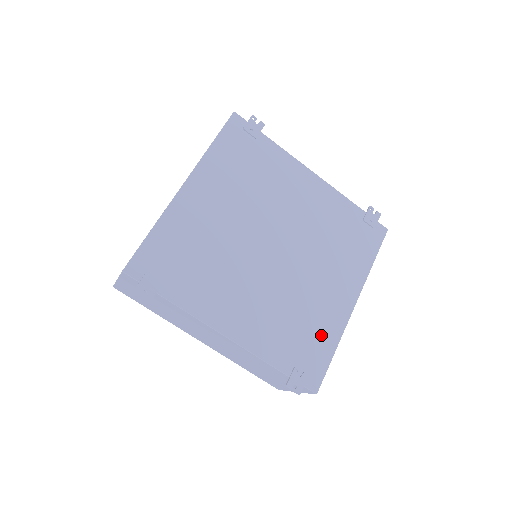
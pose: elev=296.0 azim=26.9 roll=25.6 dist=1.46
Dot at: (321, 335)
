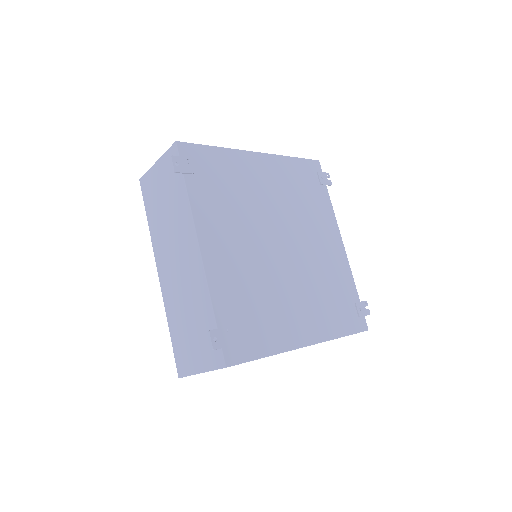
Dot at: (266, 333)
